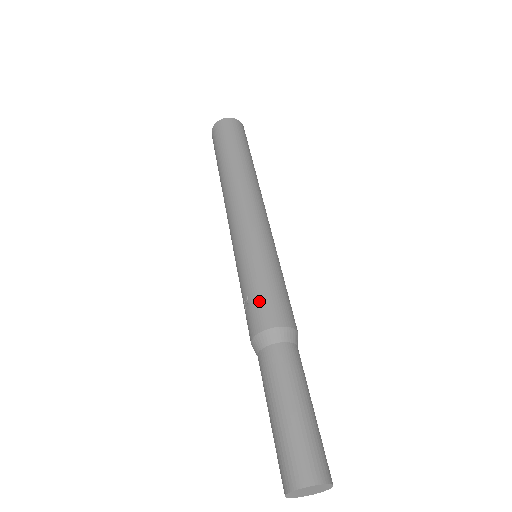
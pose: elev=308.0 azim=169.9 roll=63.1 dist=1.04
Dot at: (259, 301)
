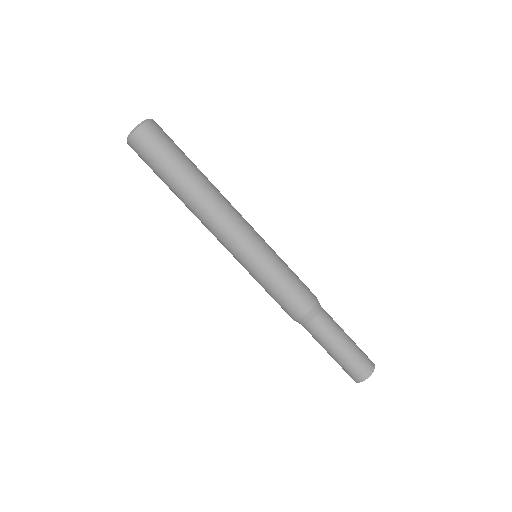
Dot at: (283, 304)
